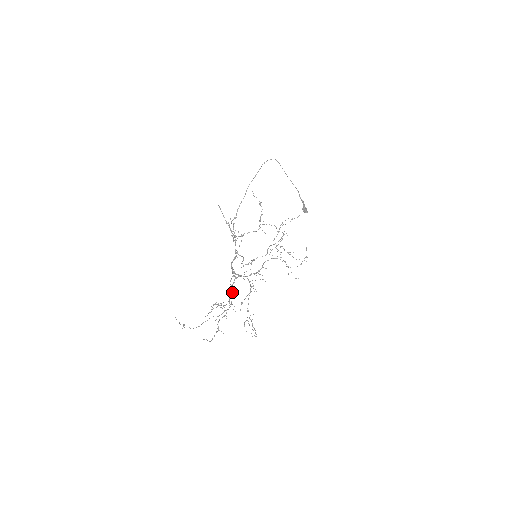
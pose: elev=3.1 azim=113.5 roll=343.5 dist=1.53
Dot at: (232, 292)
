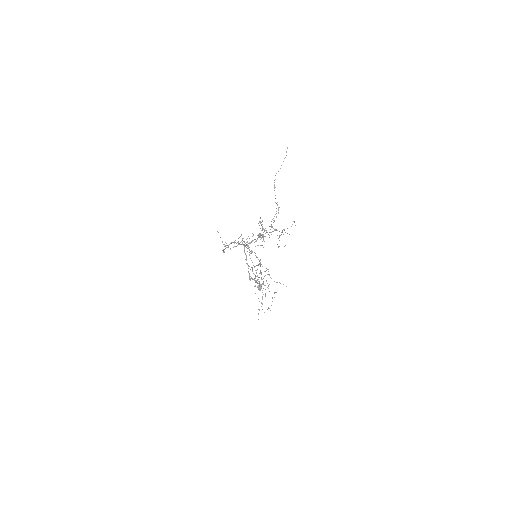
Dot at: occluded
